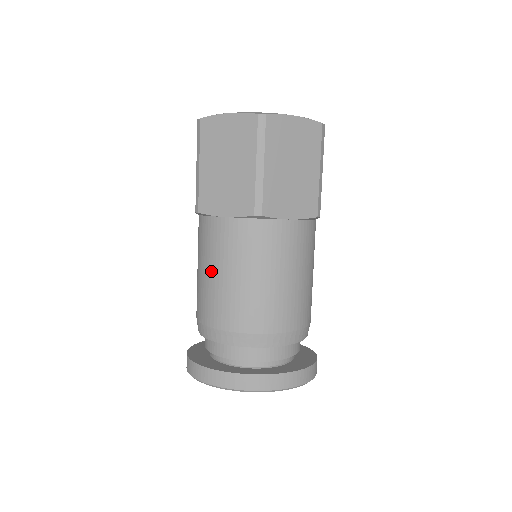
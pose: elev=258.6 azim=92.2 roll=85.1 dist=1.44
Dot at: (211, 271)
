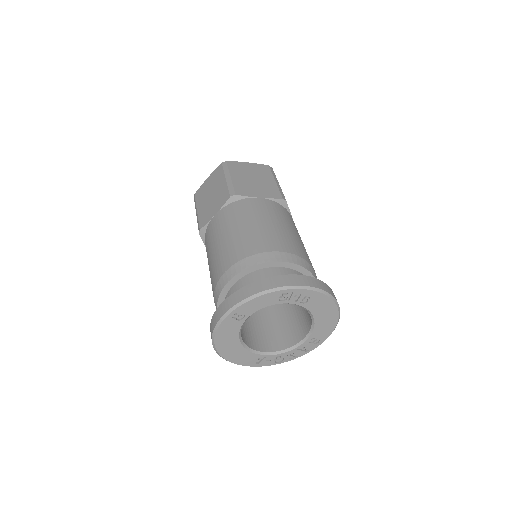
Dot at: (213, 249)
